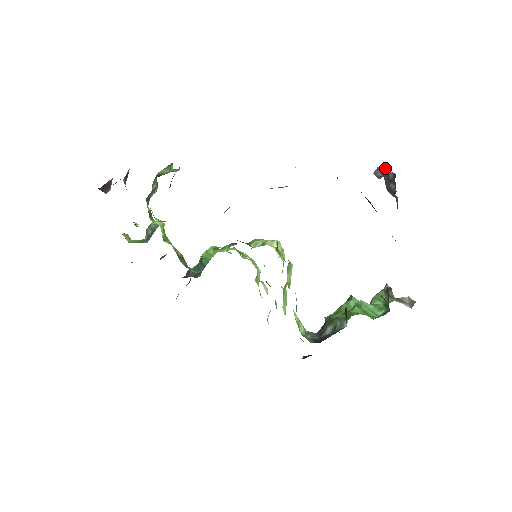
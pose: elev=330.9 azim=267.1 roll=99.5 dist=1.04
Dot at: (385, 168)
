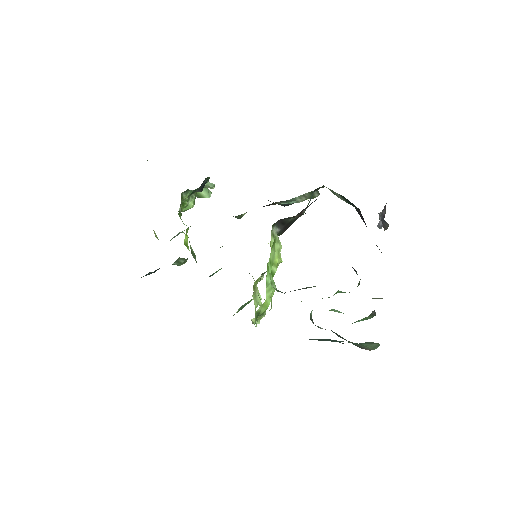
Dot at: occluded
